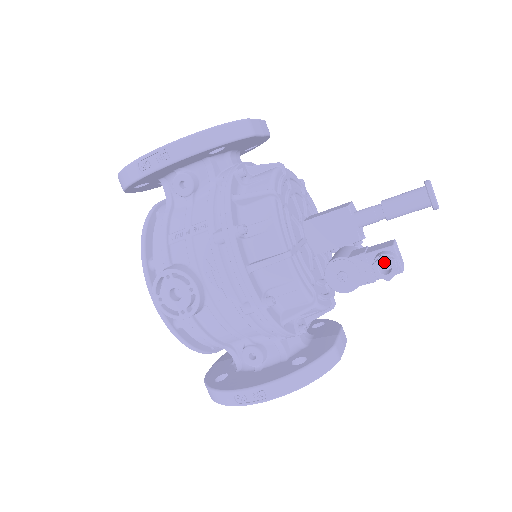
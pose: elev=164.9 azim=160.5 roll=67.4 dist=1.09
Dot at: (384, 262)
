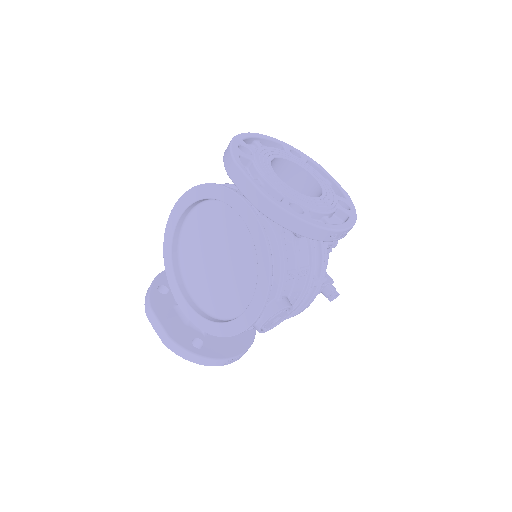
Dot at: (337, 295)
